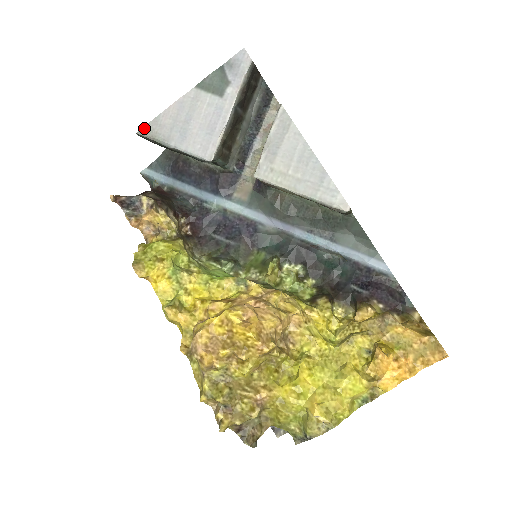
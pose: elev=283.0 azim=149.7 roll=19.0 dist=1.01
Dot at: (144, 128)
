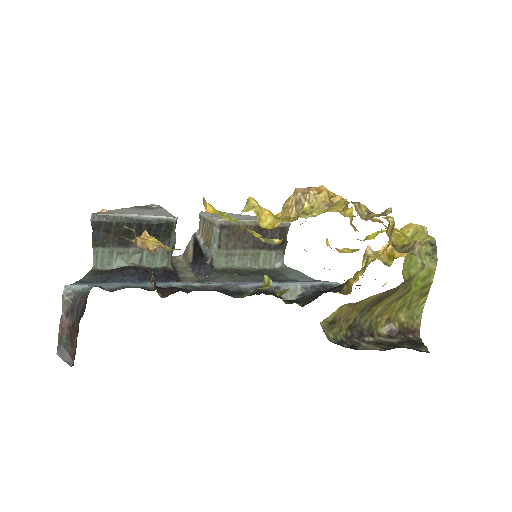
Dot at: (98, 212)
